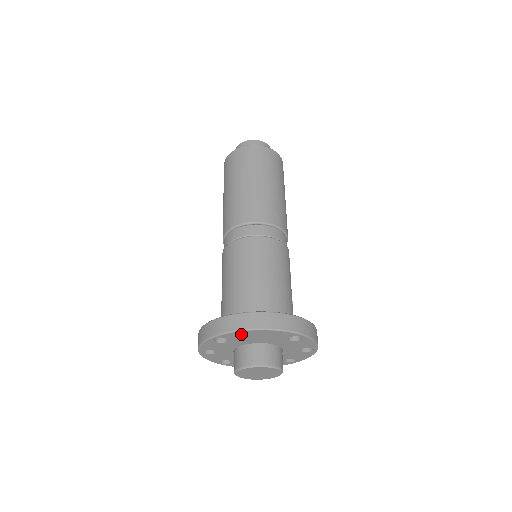
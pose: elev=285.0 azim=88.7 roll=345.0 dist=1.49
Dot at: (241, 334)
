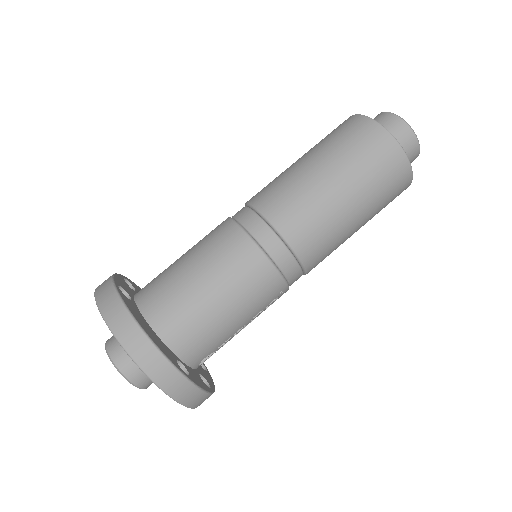
Dot at: occluded
